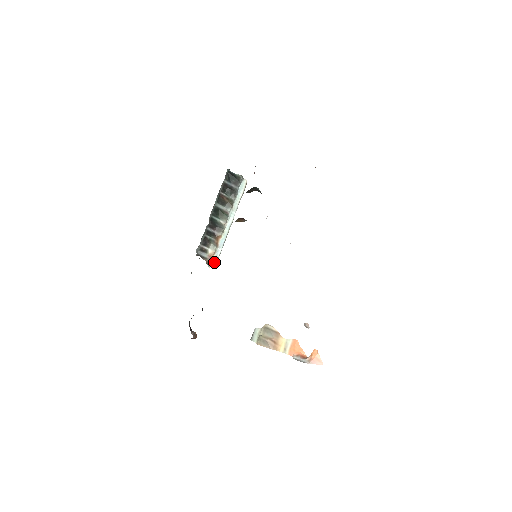
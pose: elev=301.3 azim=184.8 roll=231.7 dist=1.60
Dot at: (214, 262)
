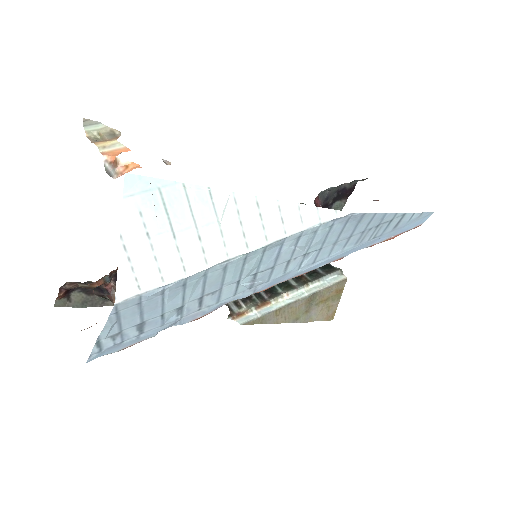
Dot at: (240, 321)
